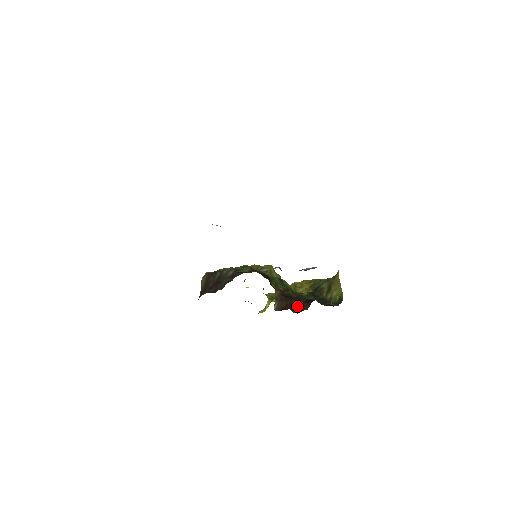
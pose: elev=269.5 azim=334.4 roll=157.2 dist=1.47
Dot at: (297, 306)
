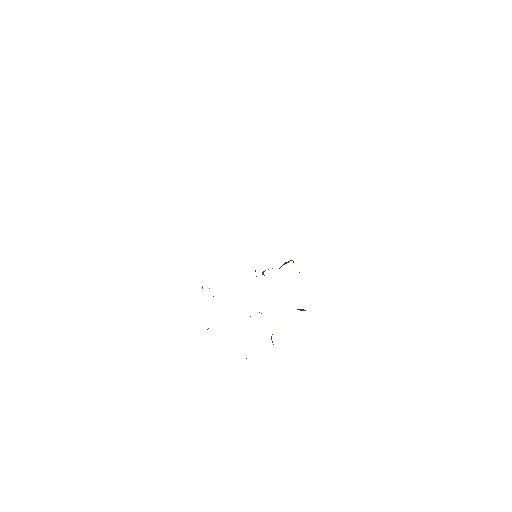
Dot at: occluded
